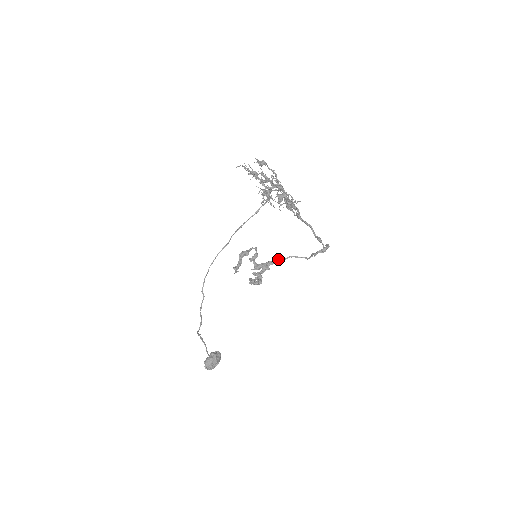
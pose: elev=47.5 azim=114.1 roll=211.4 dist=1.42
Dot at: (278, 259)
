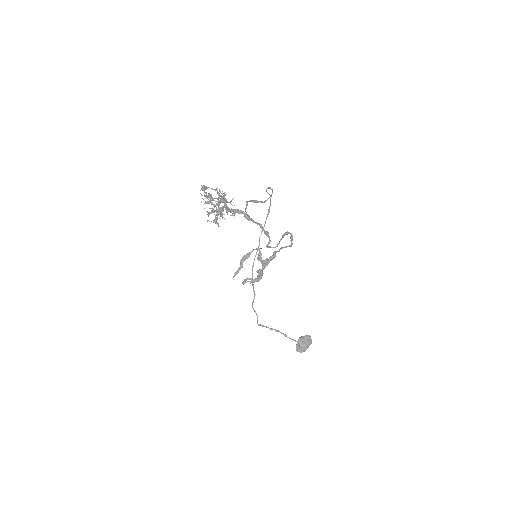
Dot at: occluded
